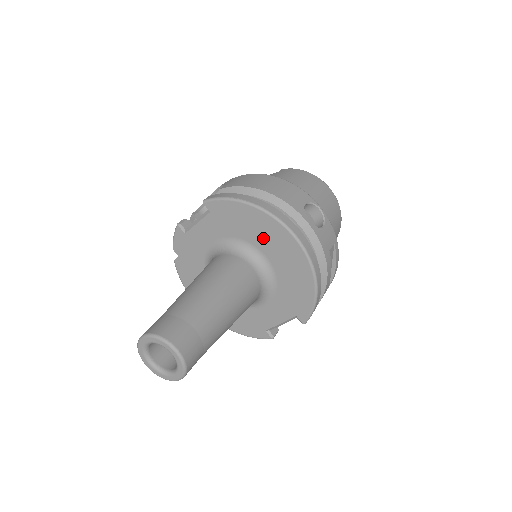
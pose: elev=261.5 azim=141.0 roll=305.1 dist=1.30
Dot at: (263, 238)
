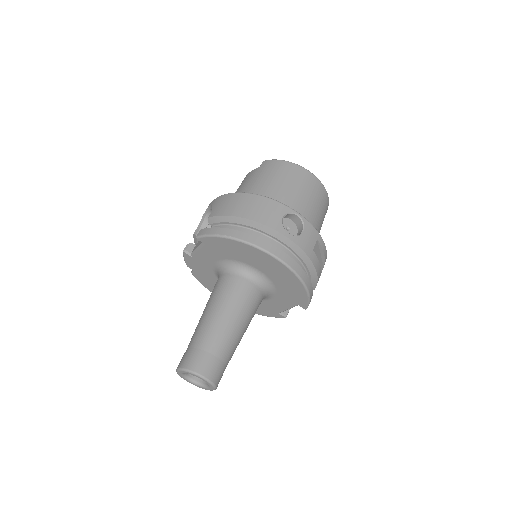
Dot at: (253, 260)
